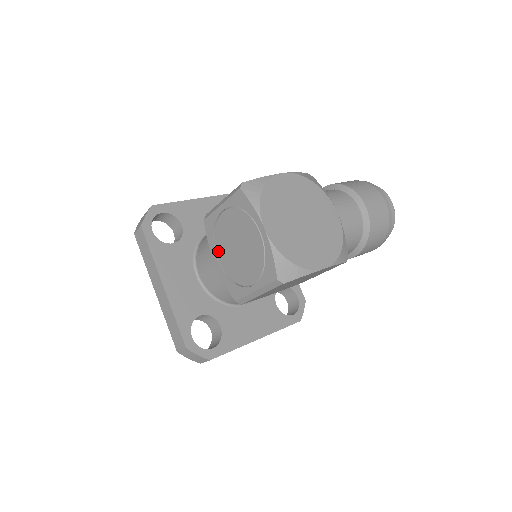
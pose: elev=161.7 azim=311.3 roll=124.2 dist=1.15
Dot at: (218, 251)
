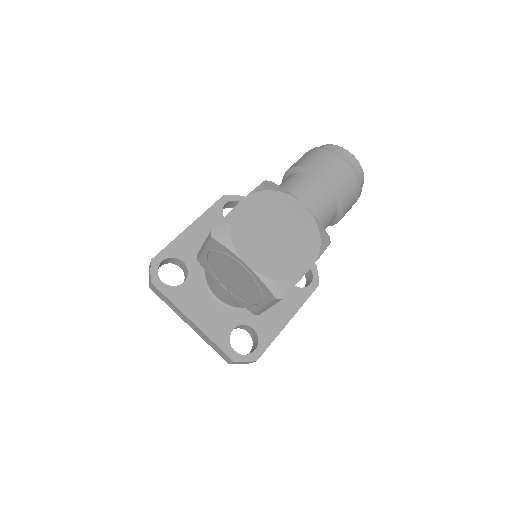
Dot at: (221, 281)
